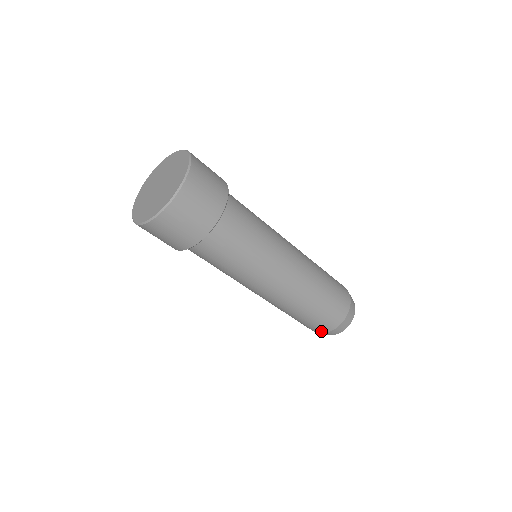
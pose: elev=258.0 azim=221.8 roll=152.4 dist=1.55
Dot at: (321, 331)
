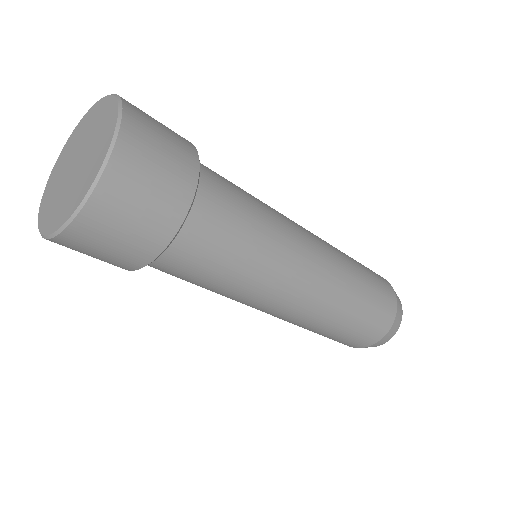
Dot at: (379, 336)
